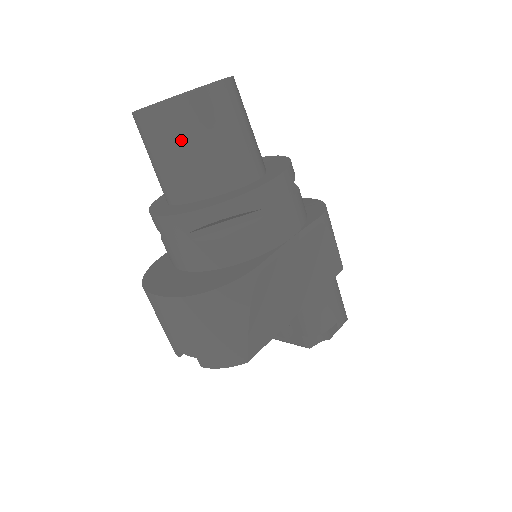
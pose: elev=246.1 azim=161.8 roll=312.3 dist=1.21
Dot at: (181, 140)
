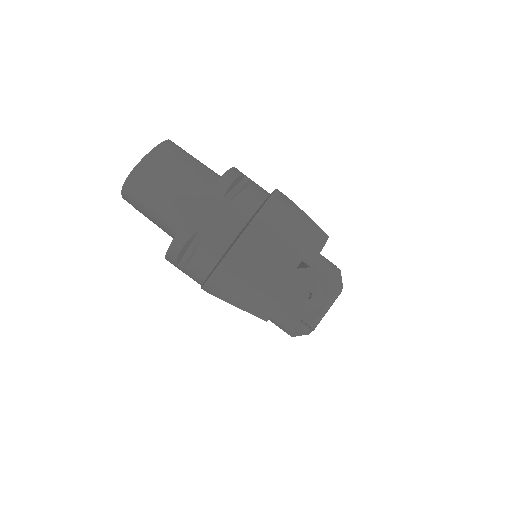
Dot at: (173, 167)
